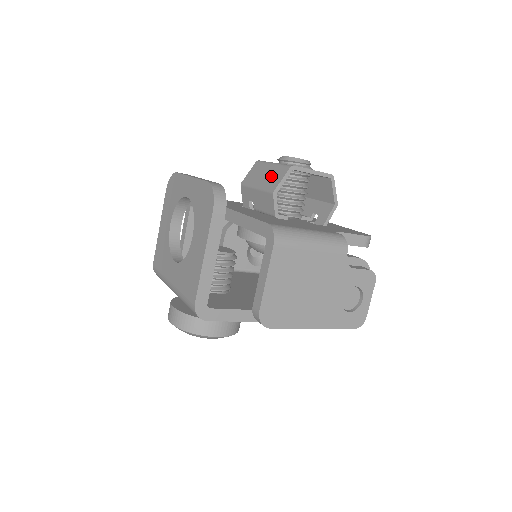
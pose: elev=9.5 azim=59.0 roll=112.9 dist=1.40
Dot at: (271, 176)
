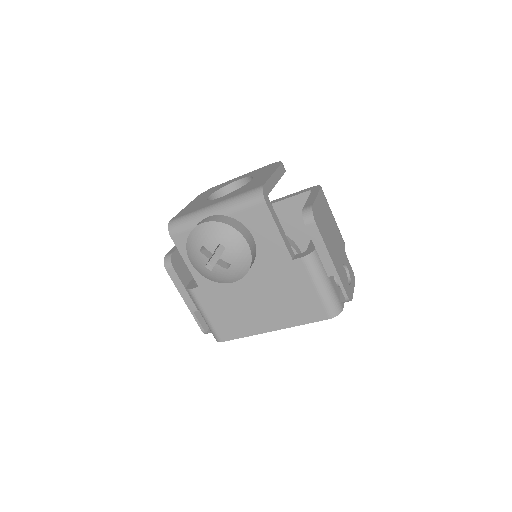
Dot at: occluded
